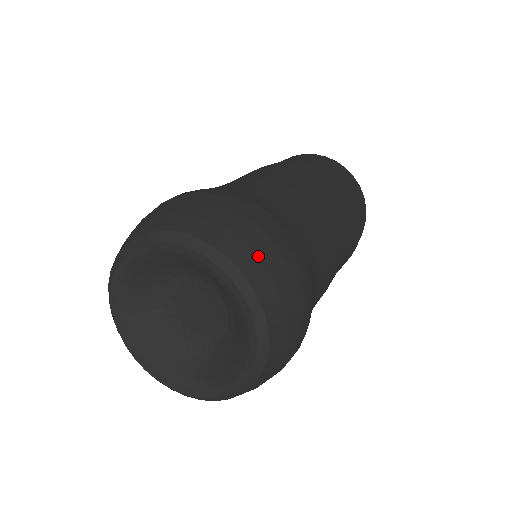
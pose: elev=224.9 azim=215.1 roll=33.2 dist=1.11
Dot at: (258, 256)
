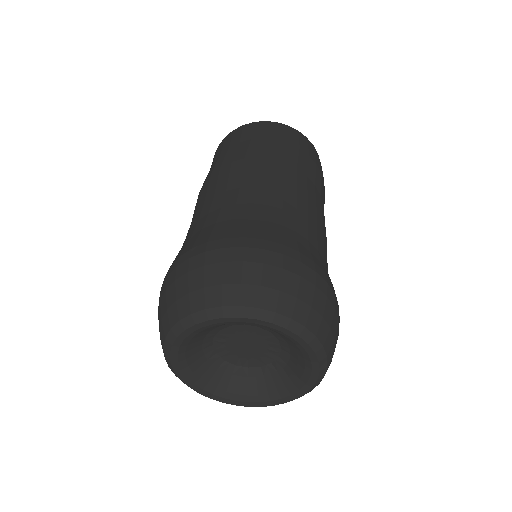
Dot at: (321, 315)
